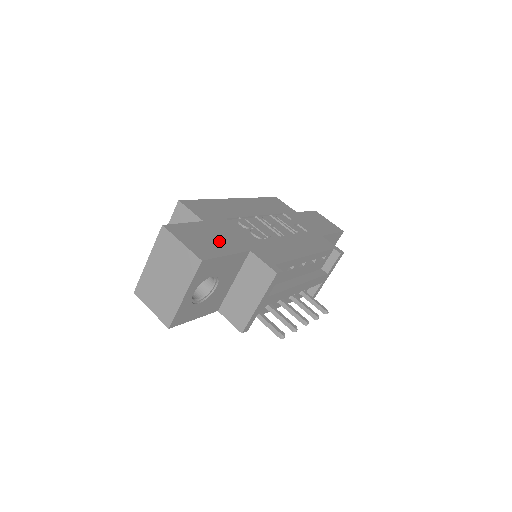
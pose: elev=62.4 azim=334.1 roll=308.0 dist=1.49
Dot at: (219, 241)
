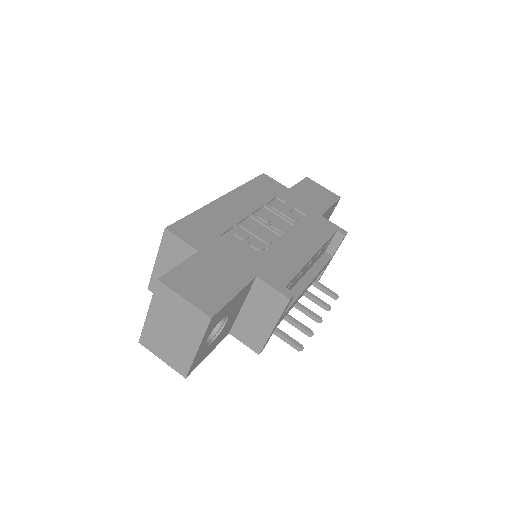
Dot at: (222, 277)
